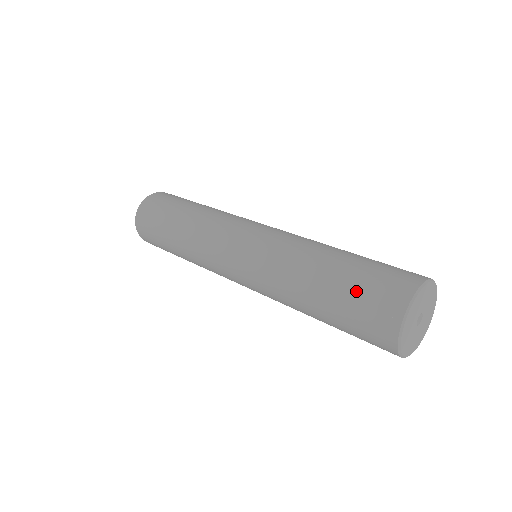
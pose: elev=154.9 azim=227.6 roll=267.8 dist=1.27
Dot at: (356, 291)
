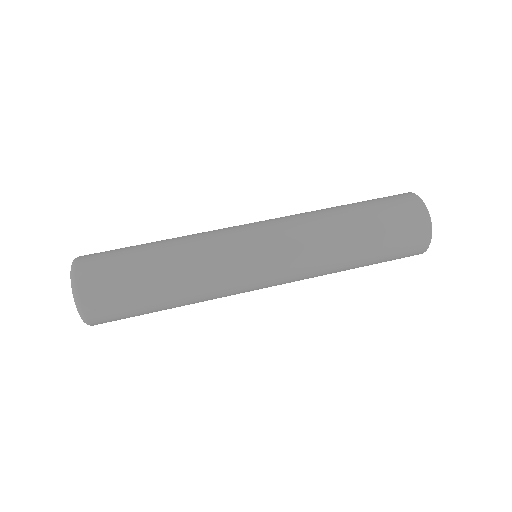
Dot at: (389, 260)
